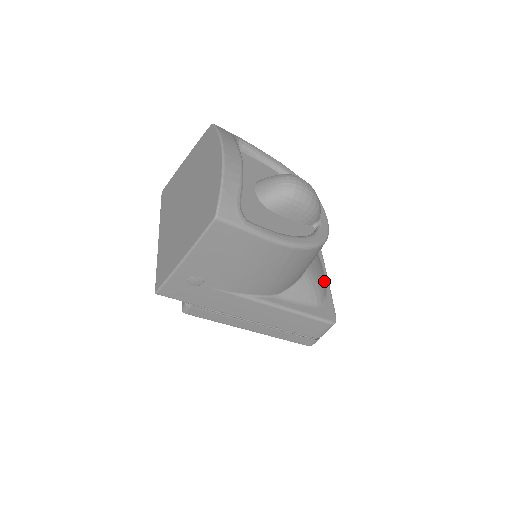
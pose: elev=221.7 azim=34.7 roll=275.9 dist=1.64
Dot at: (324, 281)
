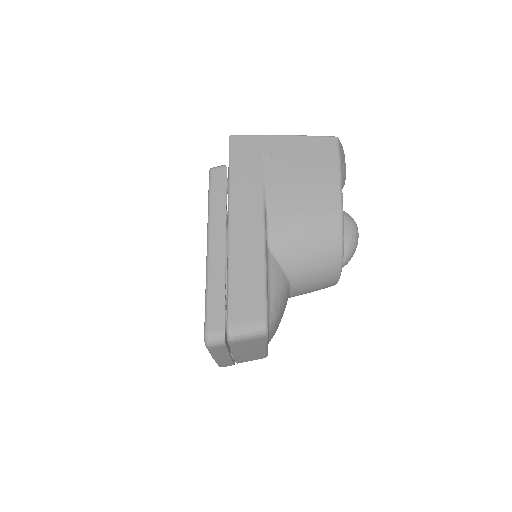
Dot at: (272, 331)
